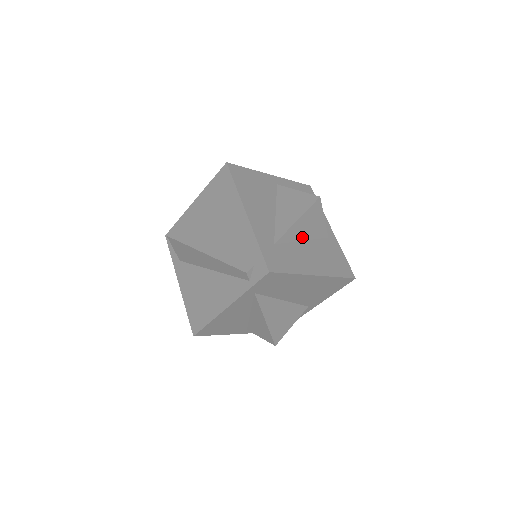
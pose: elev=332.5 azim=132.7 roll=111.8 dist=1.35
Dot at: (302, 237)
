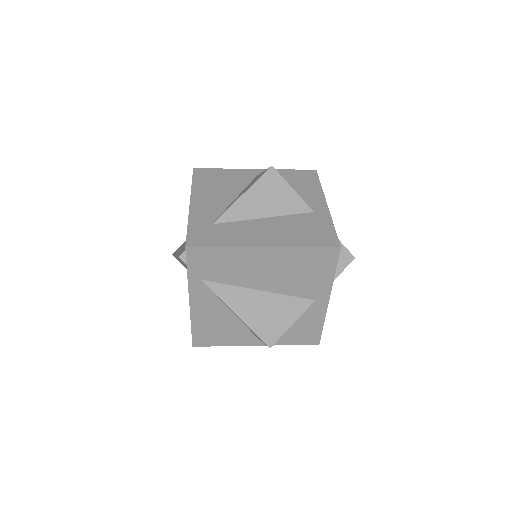
Dot at: (260, 214)
